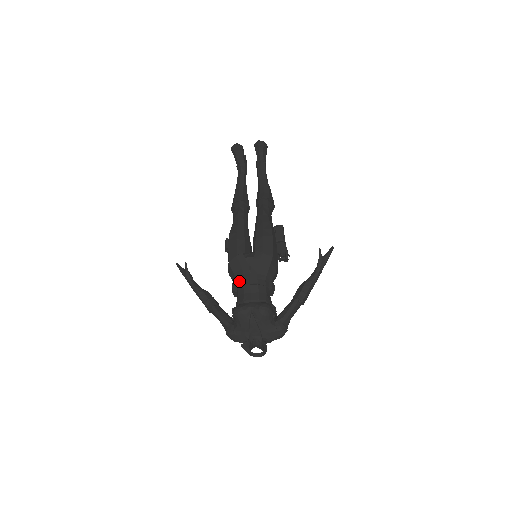
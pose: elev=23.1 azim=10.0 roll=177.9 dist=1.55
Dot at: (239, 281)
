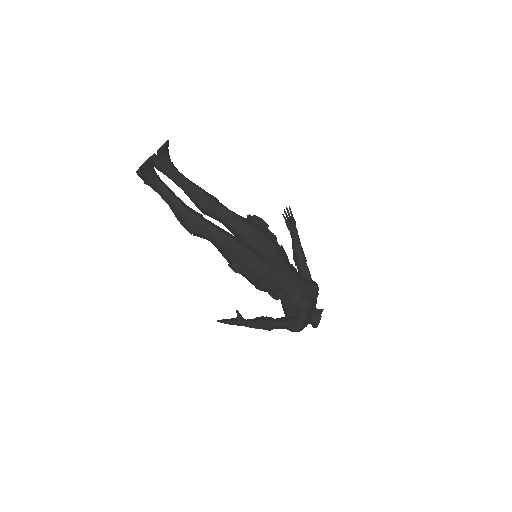
Dot at: (283, 284)
